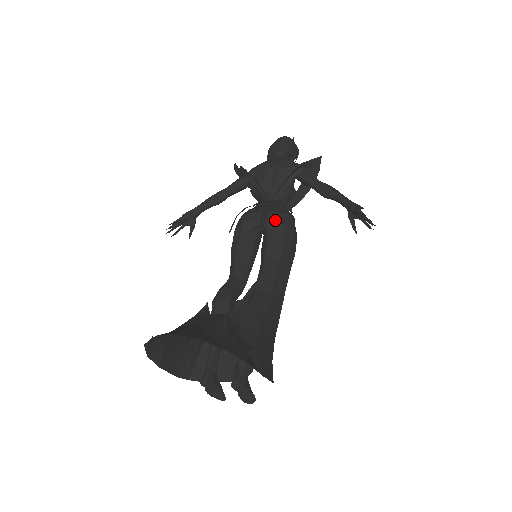
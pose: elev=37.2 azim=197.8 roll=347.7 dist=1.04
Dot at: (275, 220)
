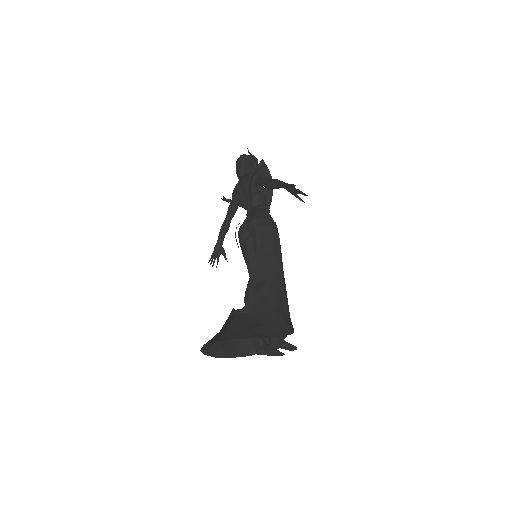
Dot at: (253, 226)
